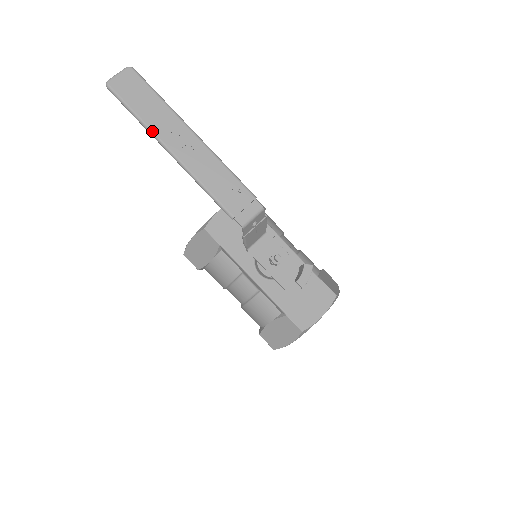
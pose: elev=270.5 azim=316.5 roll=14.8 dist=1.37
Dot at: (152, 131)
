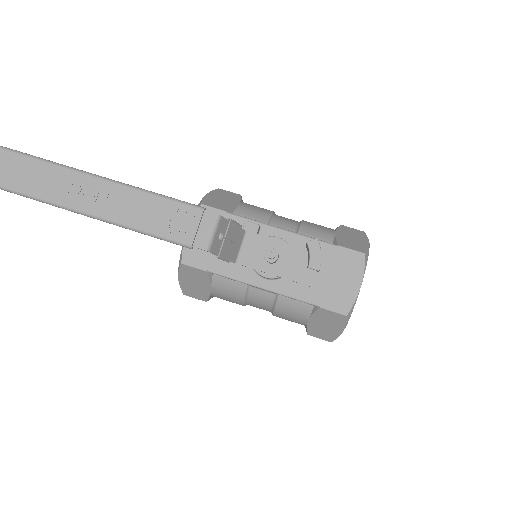
Dot at: (55, 203)
